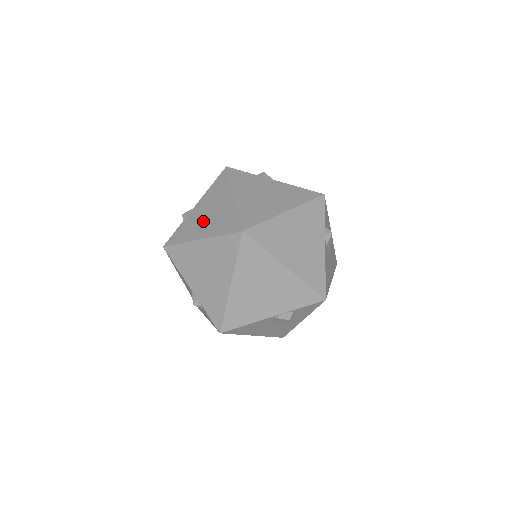
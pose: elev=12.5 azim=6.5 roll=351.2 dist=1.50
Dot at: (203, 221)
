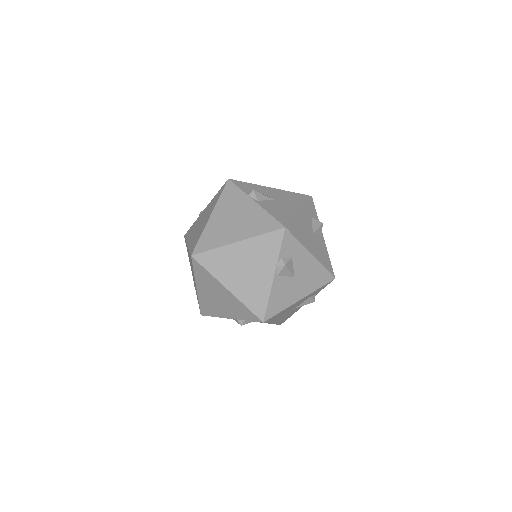
Dot at: (193, 277)
